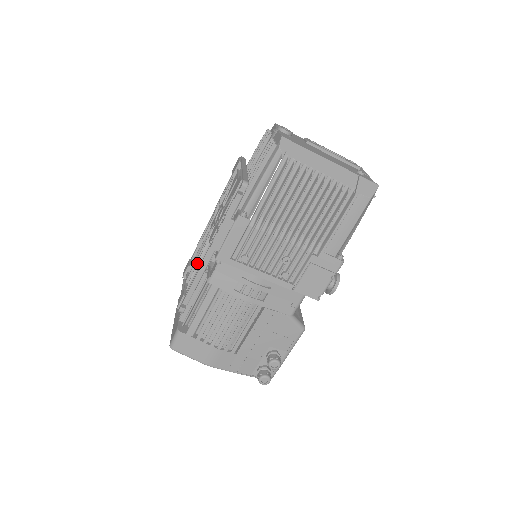
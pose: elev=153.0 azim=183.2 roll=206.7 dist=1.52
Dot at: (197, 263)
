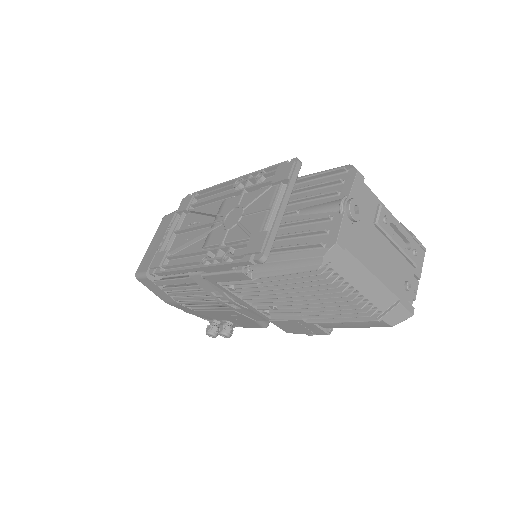
Dot at: (188, 242)
